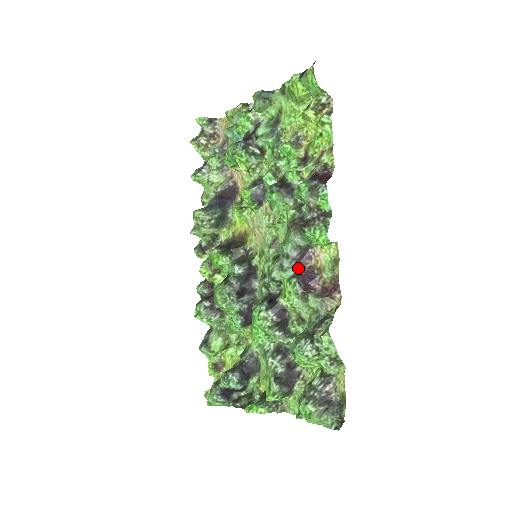
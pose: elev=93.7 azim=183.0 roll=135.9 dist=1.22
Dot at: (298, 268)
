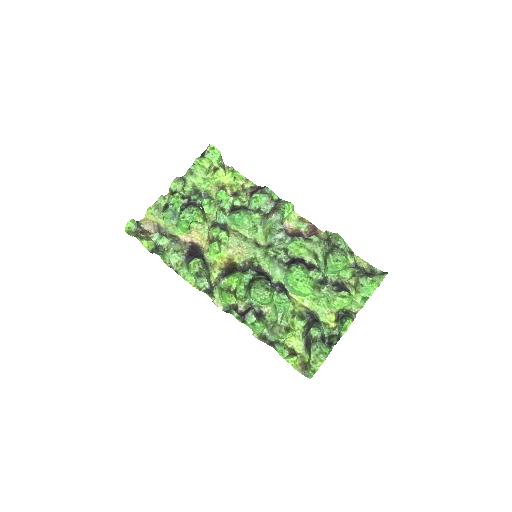
Dot at: (288, 236)
